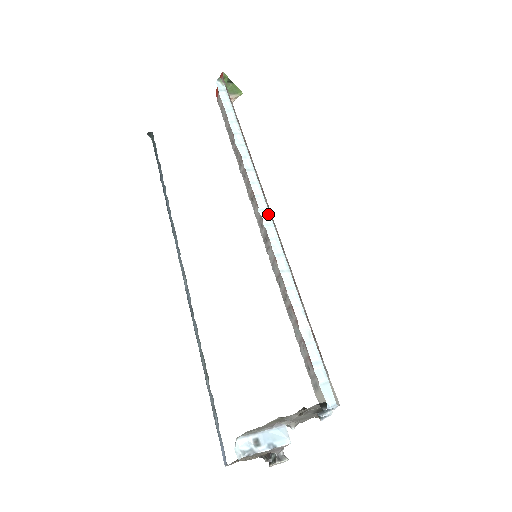
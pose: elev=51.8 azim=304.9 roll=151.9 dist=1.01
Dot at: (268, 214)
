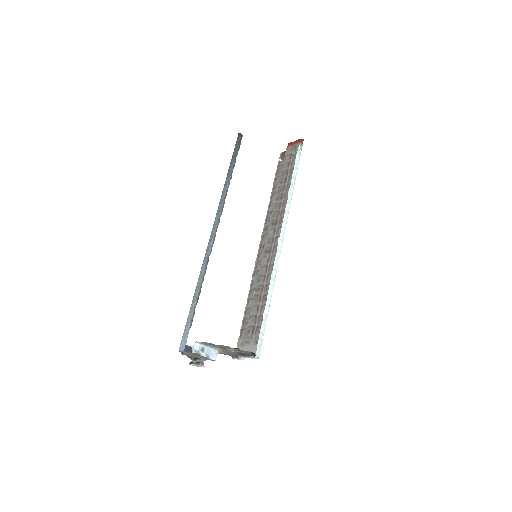
Dot at: occluded
